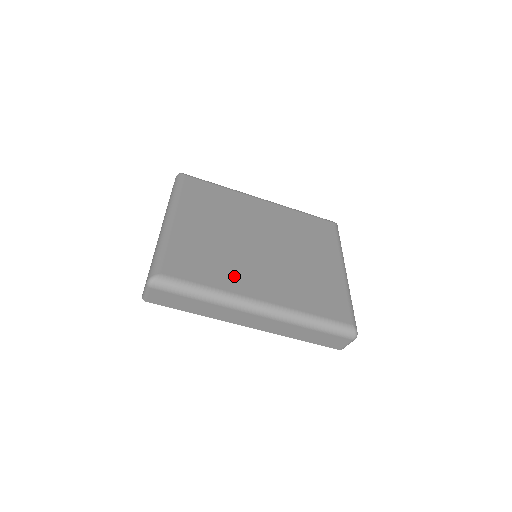
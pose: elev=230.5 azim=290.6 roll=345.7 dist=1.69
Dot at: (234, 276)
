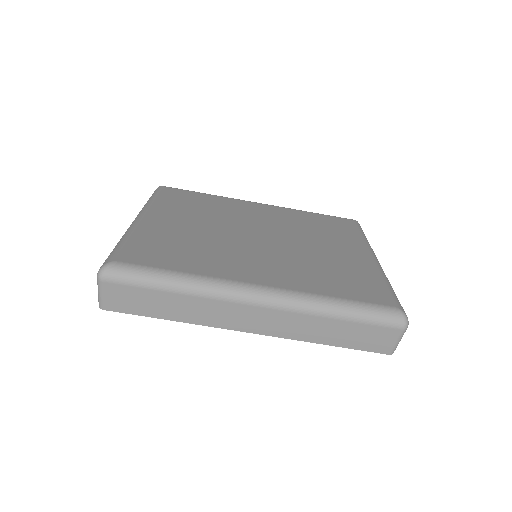
Dot at: (220, 263)
